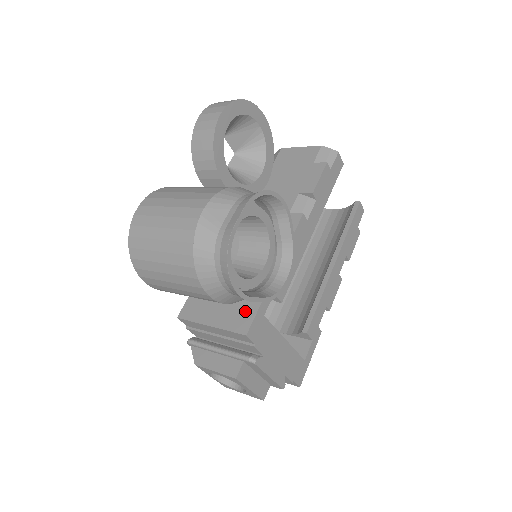
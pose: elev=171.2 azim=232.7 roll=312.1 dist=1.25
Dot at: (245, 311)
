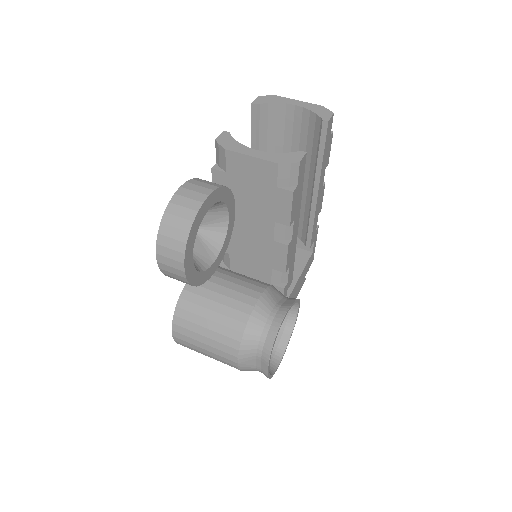
Dot at: occluded
